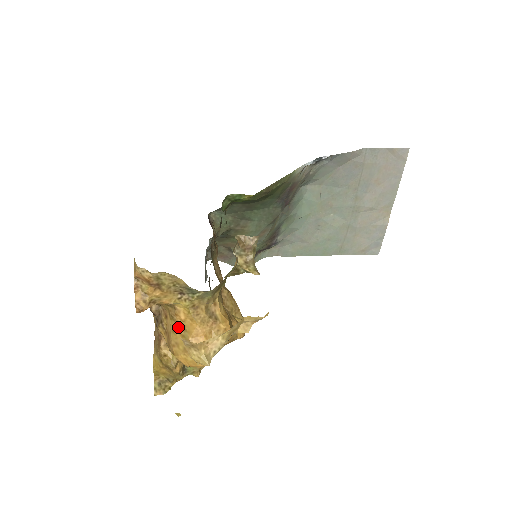
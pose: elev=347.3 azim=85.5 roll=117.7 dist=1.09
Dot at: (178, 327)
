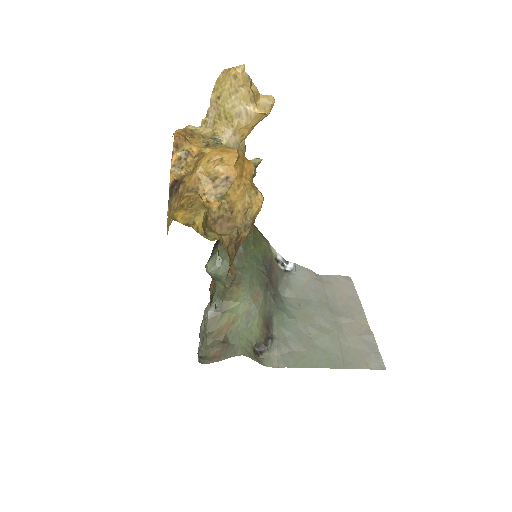
Dot at: occluded
